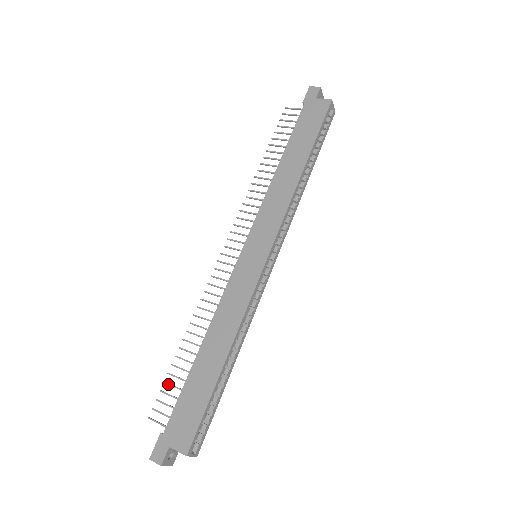
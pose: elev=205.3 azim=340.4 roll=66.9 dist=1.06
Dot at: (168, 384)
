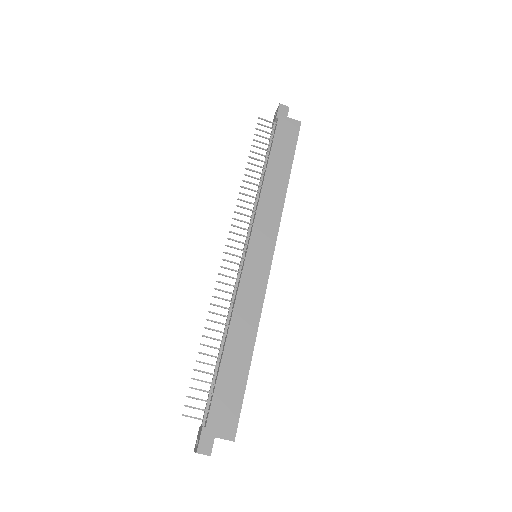
Dot at: (197, 380)
